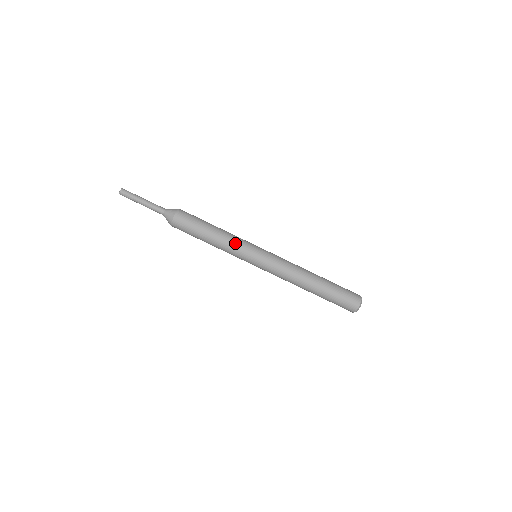
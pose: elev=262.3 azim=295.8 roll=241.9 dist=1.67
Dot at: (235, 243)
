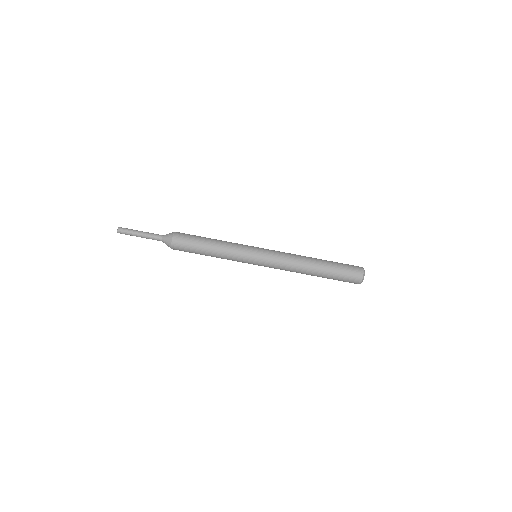
Dot at: (232, 256)
